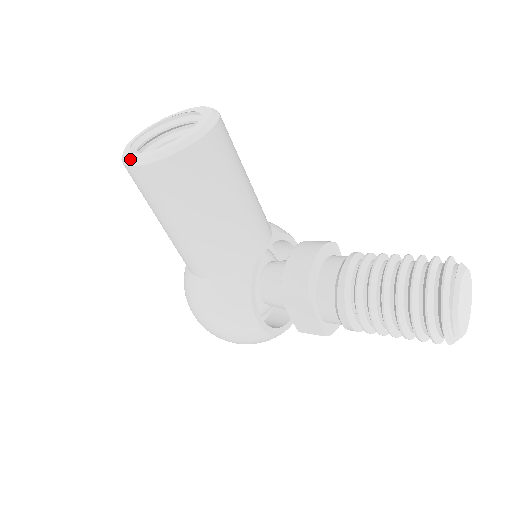
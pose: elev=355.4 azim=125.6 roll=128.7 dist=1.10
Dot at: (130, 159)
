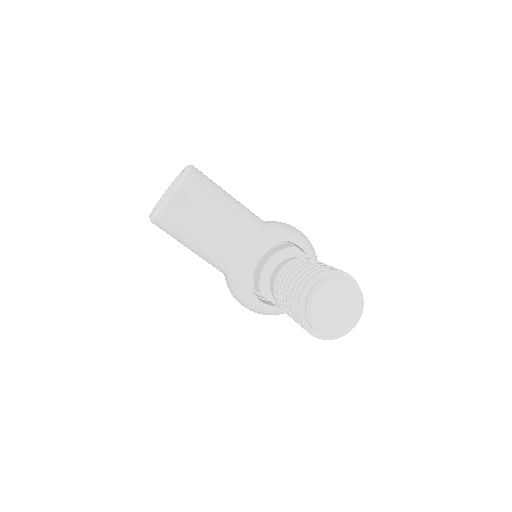
Dot at: occluded
